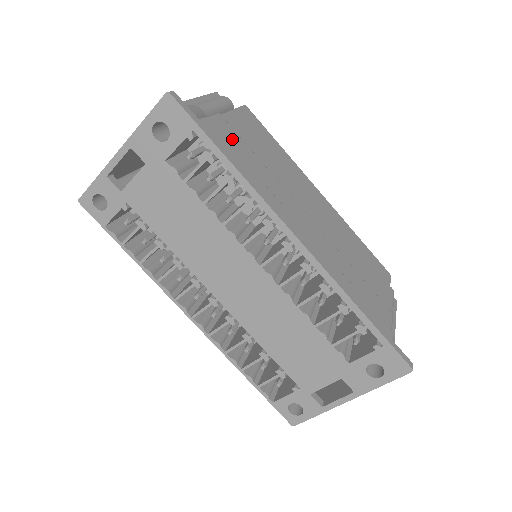
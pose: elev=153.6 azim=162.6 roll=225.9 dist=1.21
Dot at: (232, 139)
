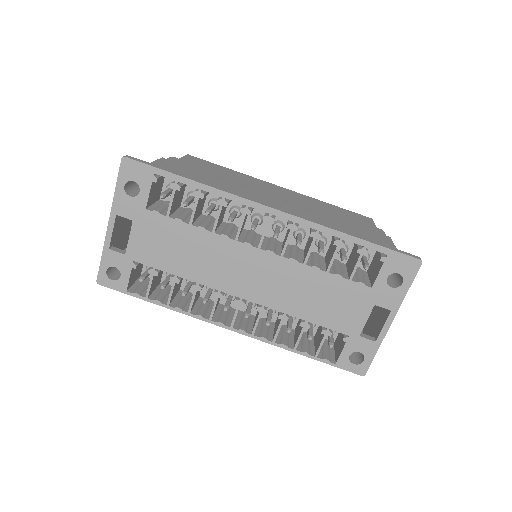
Dot at: (187, 171)
